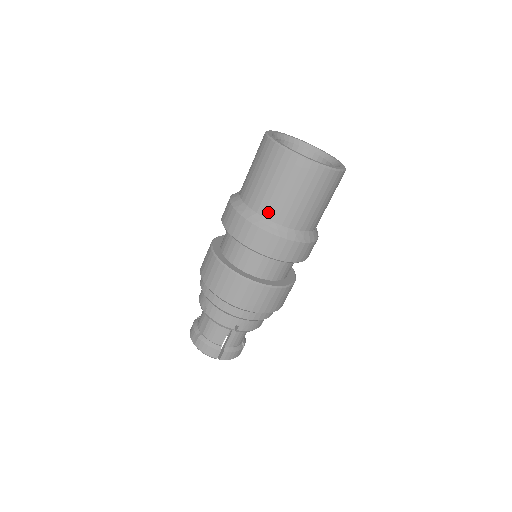
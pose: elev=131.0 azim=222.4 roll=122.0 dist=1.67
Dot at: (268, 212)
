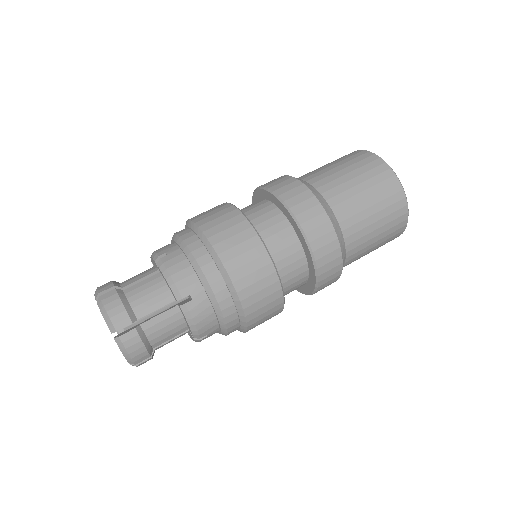
Dot at: (330, 194)
